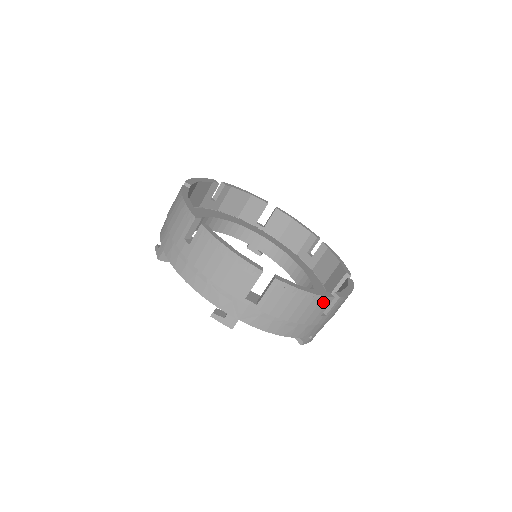
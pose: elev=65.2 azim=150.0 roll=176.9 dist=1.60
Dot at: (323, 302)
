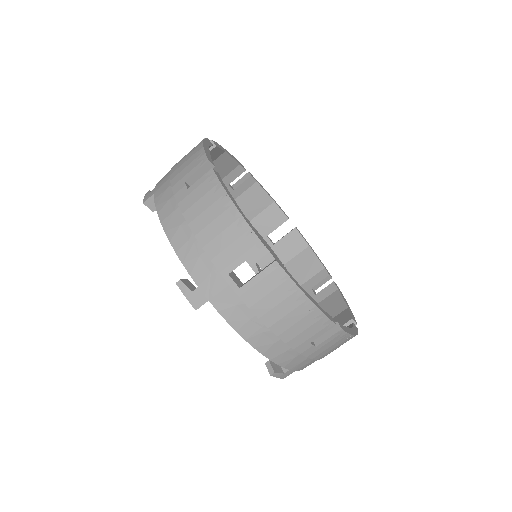
Dot at: (321, 323)
